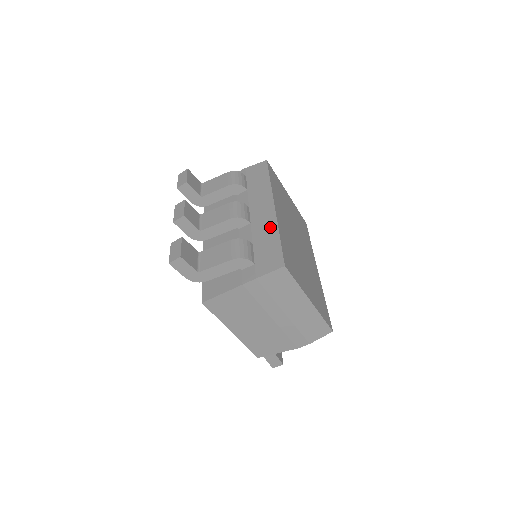
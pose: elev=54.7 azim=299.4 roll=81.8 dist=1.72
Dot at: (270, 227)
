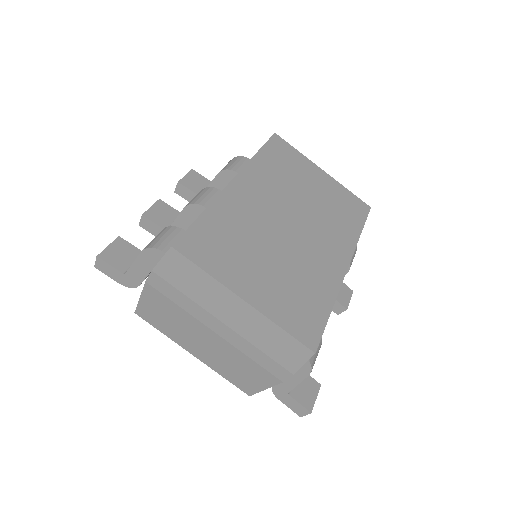
Dot at: occluded
